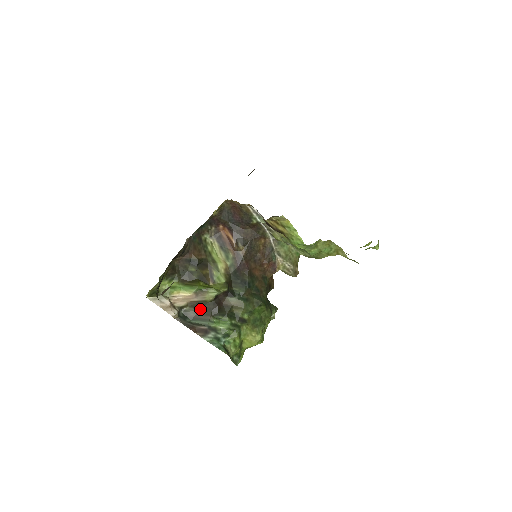
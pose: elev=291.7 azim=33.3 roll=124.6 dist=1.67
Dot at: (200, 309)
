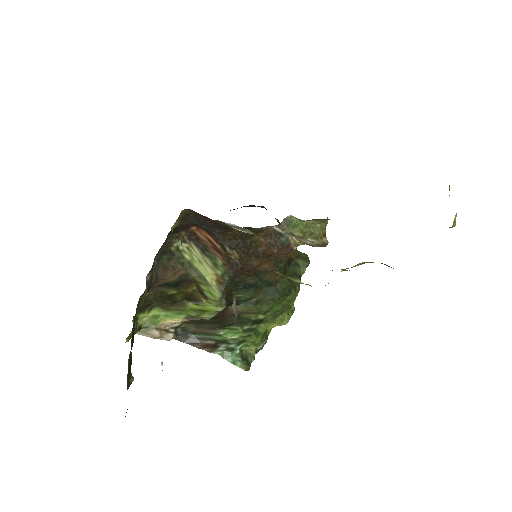
Dot at: (200, 323)
